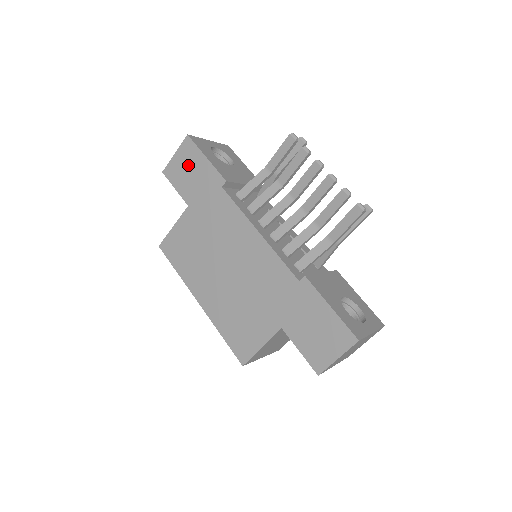
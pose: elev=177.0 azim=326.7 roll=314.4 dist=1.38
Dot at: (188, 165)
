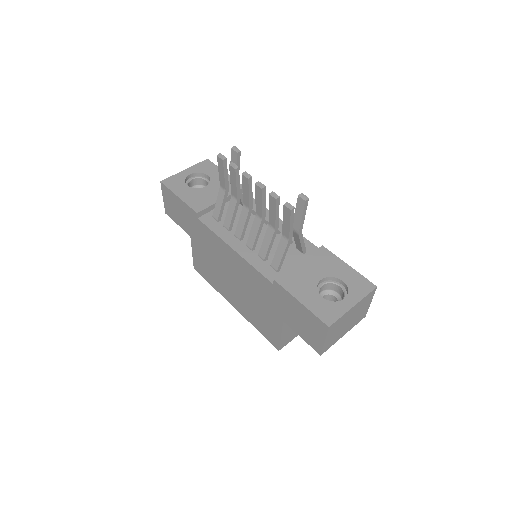
Dot at: (173, 205)
